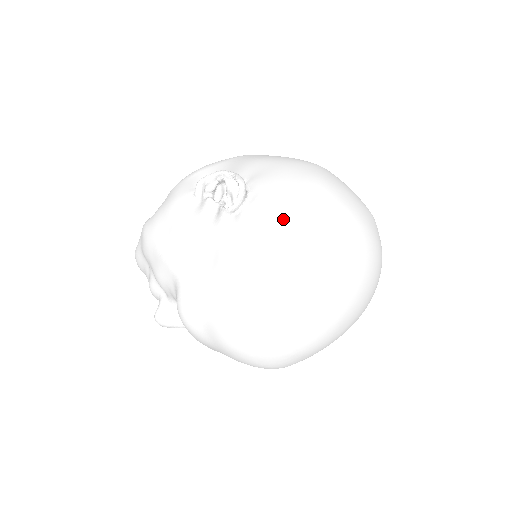
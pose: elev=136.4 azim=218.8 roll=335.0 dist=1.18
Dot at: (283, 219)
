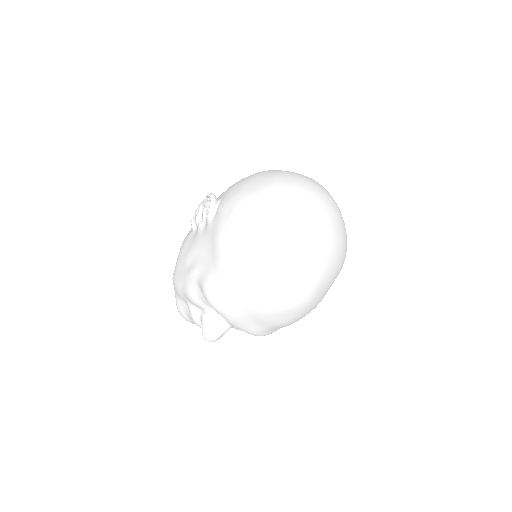
Dot at: (241, 194)
